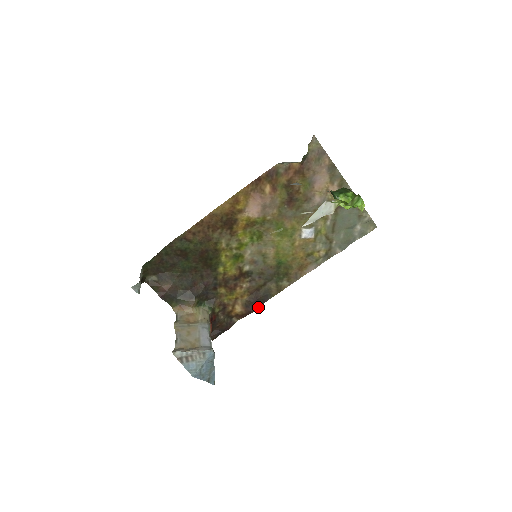
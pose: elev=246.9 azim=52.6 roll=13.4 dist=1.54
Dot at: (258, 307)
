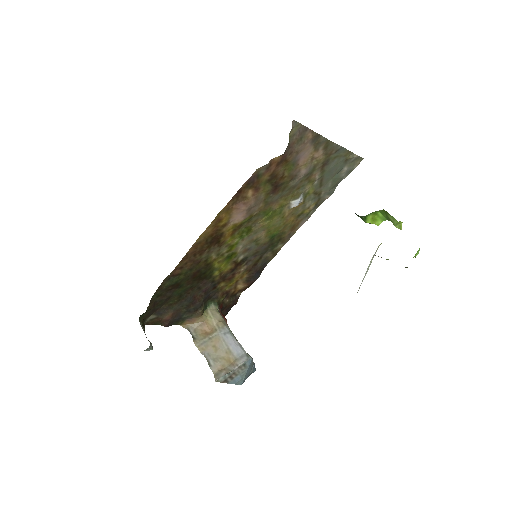
Dot at: (259, 276)
